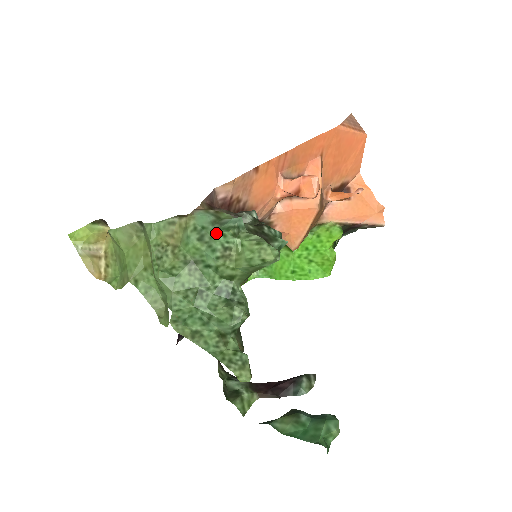
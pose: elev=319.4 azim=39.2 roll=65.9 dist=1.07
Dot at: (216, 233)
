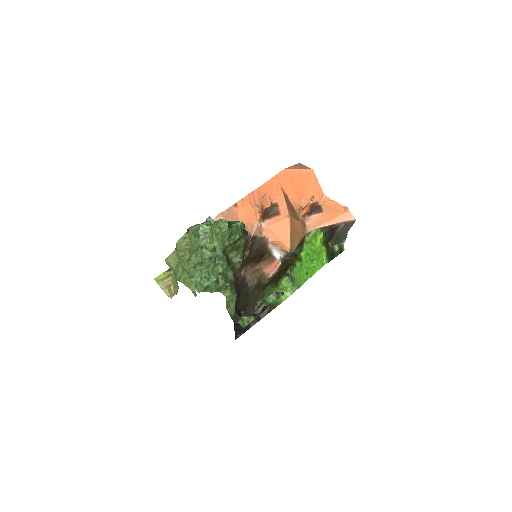
Dot at: (199, 228)
